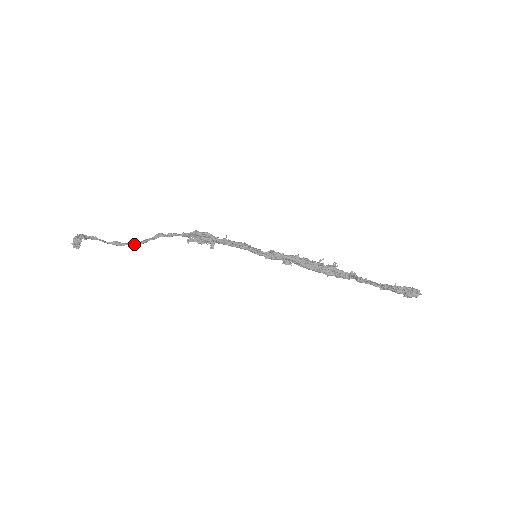
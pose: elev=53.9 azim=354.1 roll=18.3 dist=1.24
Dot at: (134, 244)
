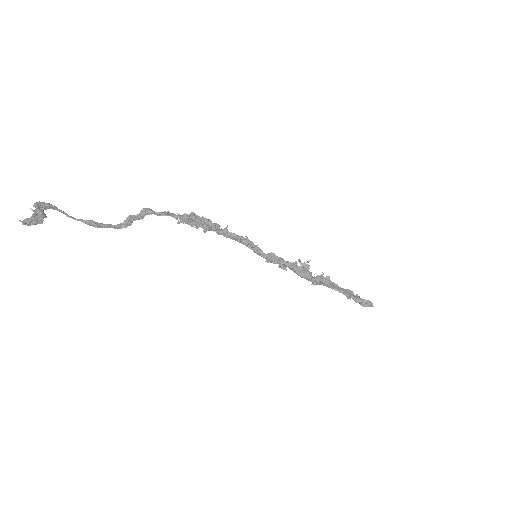
Dot at: (118, 228)
